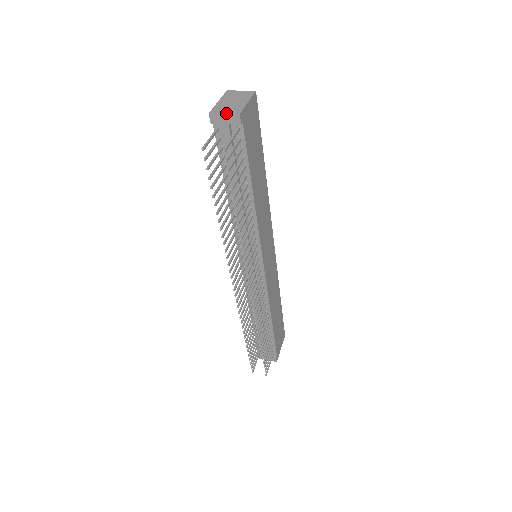
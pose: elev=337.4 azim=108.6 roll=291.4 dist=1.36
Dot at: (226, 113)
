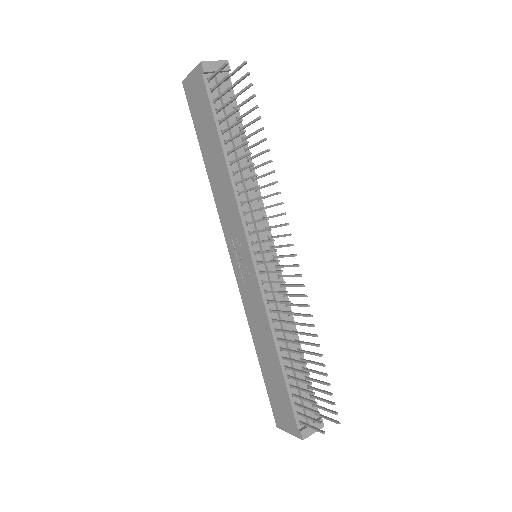
Dot at: occluded
